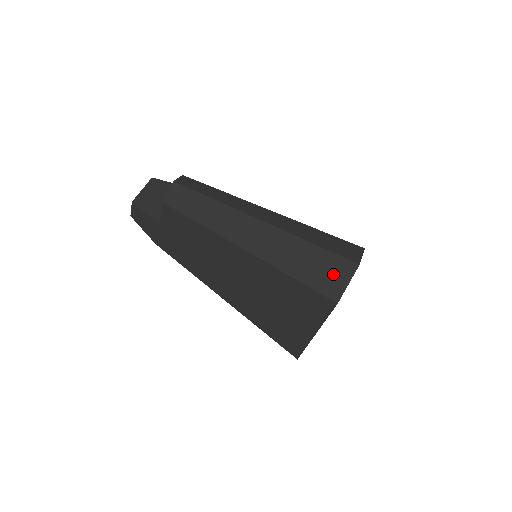
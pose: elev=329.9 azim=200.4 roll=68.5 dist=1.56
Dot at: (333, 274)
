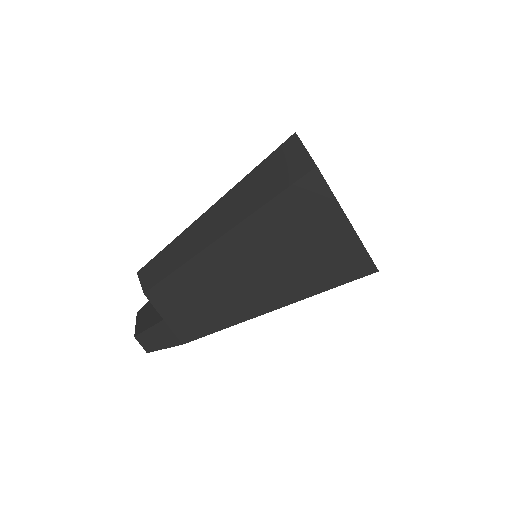
Dot at: (289, 160)
